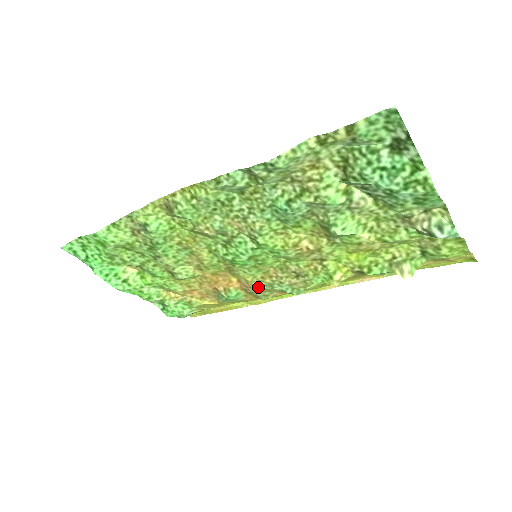
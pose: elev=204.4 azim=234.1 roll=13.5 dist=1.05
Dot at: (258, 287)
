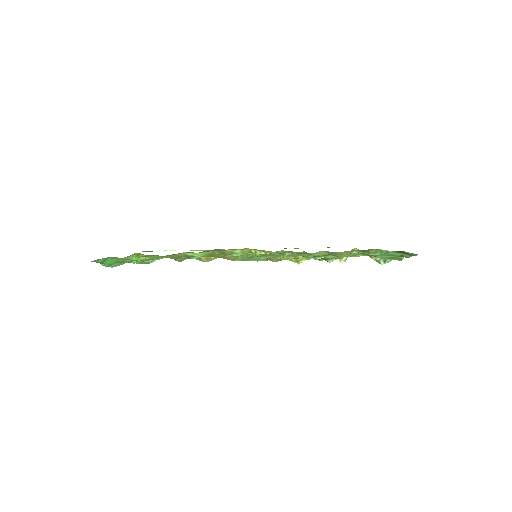
Dot at: occluded
